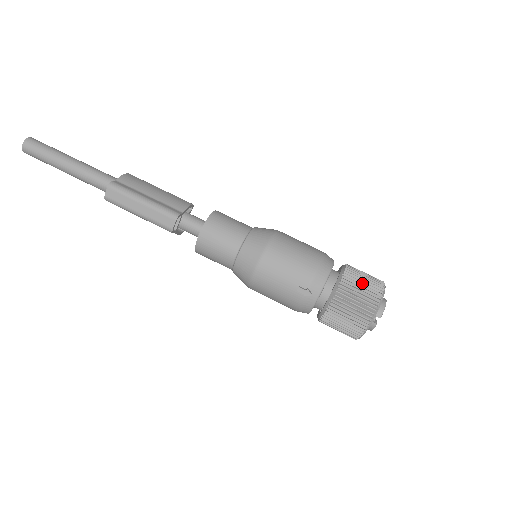
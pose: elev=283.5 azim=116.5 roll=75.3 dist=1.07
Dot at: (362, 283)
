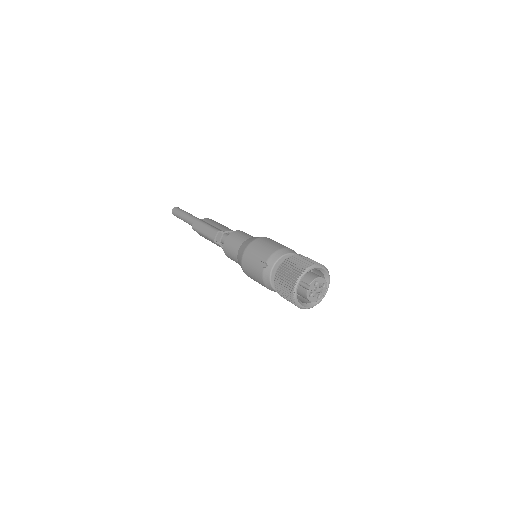
Dot at: (301, 260)
